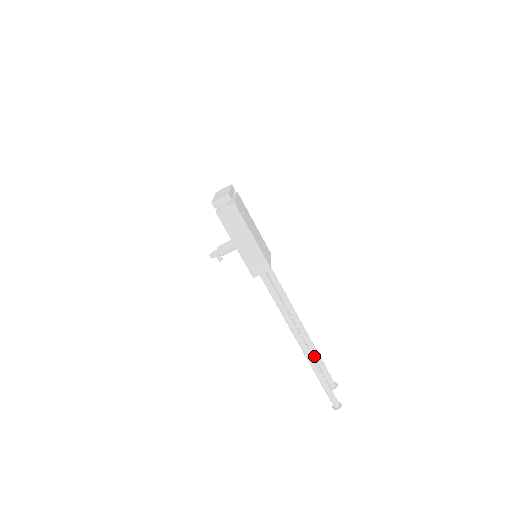
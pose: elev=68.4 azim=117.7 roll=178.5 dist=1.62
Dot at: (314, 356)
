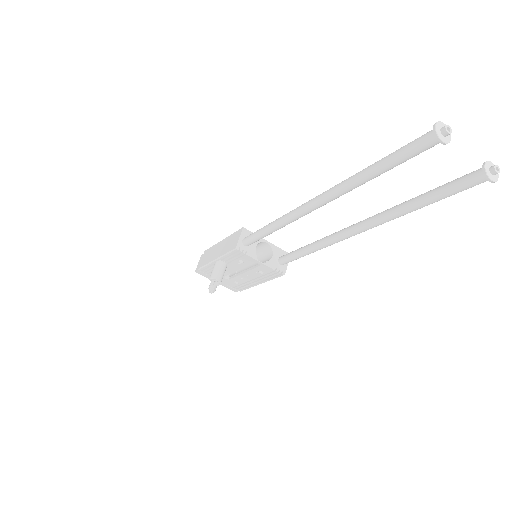
Dot at: (405, 207)
